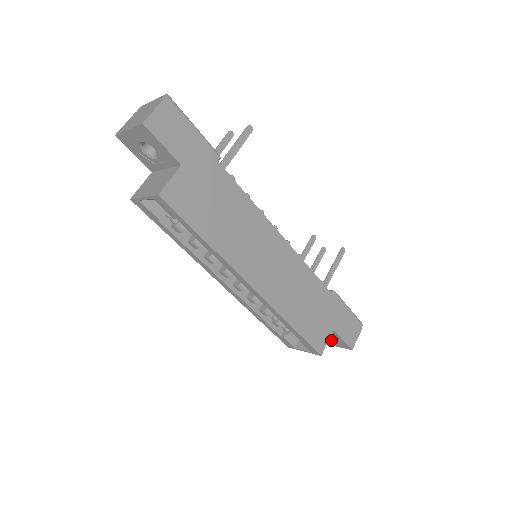
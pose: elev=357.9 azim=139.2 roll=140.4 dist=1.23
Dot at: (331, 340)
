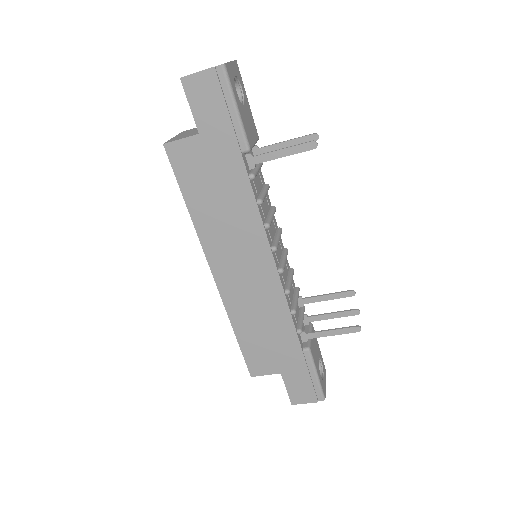
Dot at: occluded
